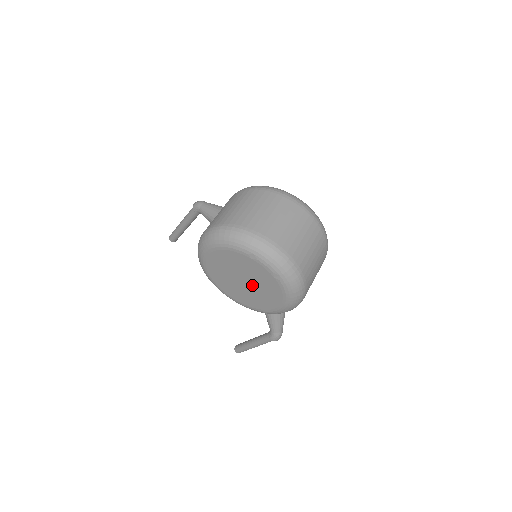
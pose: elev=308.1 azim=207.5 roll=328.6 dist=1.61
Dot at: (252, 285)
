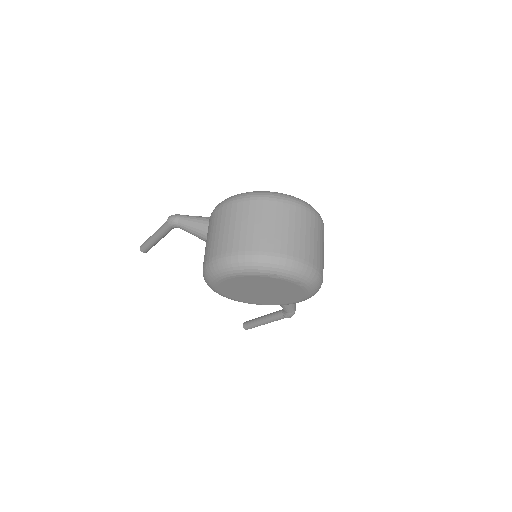
Dot at: (271, 292)
